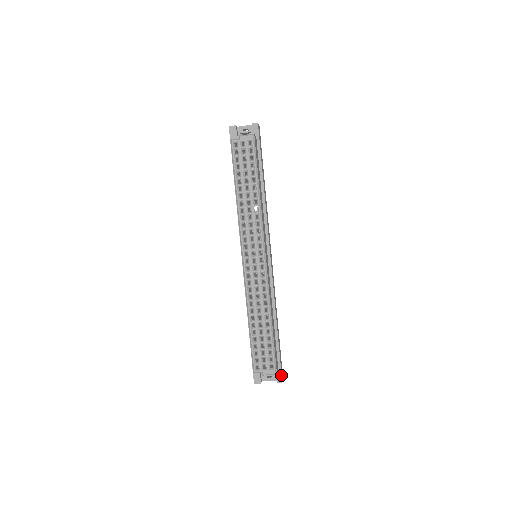
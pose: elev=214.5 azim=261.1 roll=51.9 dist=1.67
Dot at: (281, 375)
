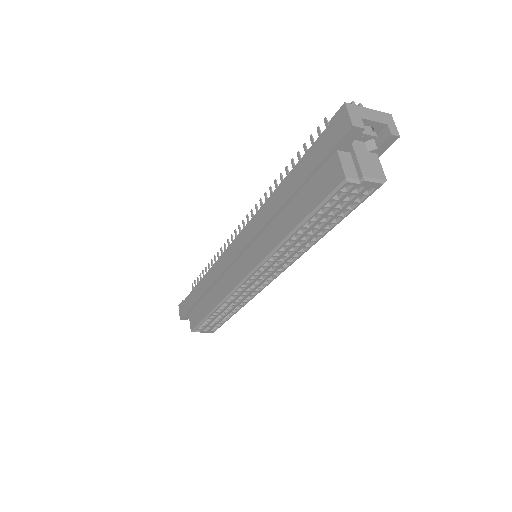
Dot at: occluded
